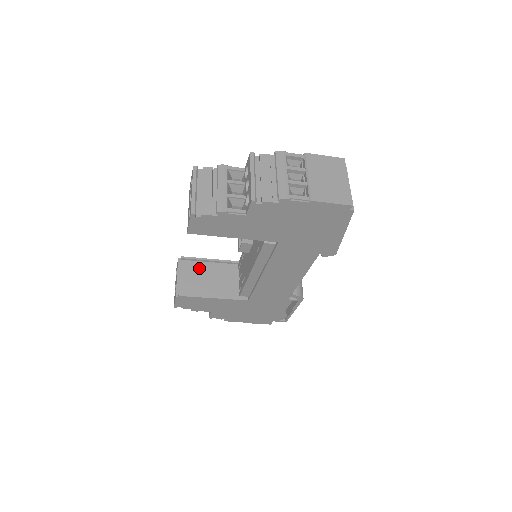
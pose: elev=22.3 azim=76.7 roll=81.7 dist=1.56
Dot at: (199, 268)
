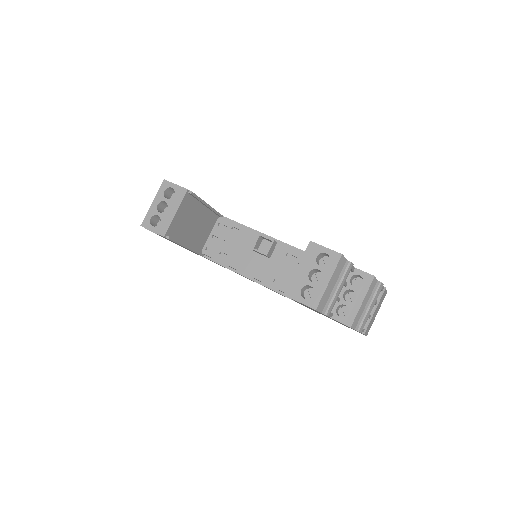
Dot at: (194, 208)
